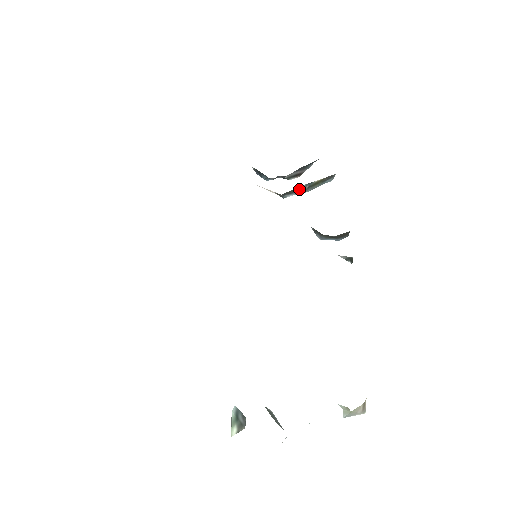
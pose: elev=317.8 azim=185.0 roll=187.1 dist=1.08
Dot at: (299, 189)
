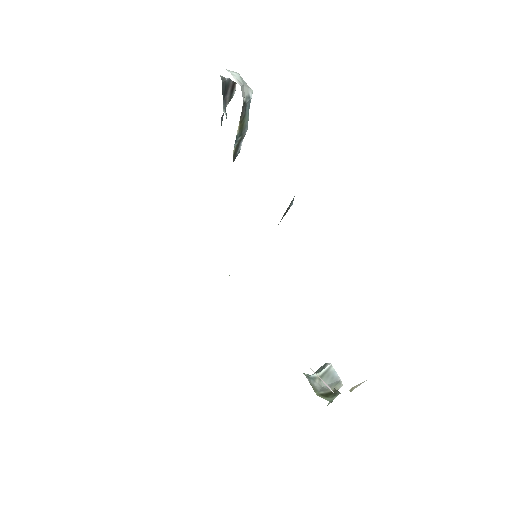
Dot at: (237, 144)
